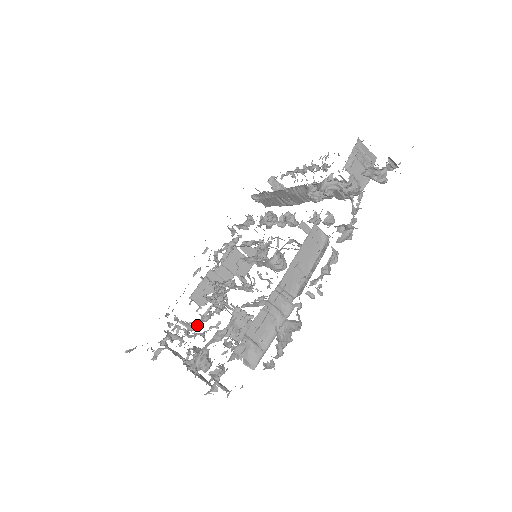
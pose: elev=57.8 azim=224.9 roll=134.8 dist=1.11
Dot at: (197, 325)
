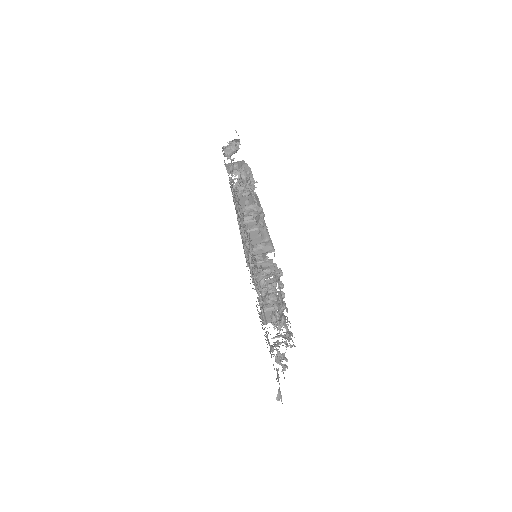
Dot at: occluded
